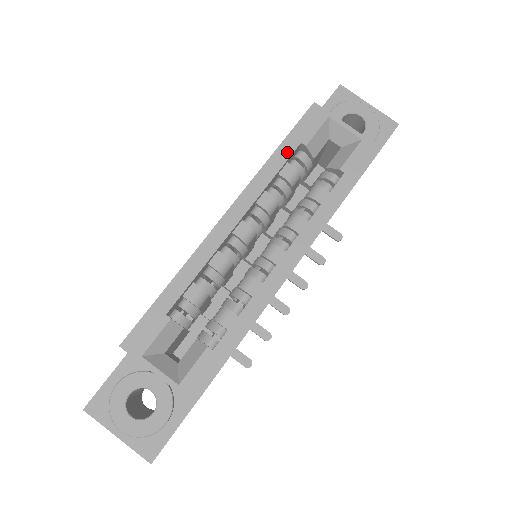
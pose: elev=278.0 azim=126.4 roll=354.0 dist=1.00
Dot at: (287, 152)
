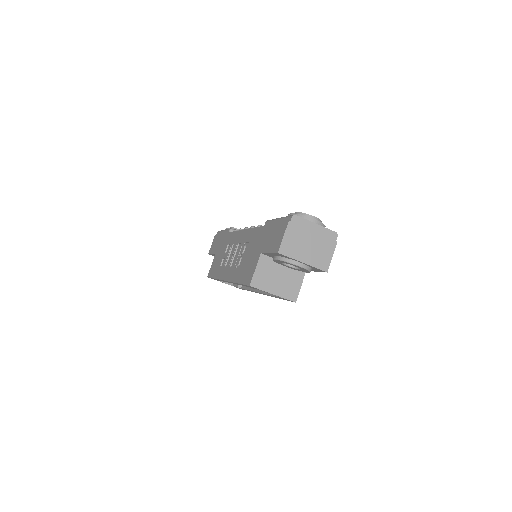
Dot at: occluded
